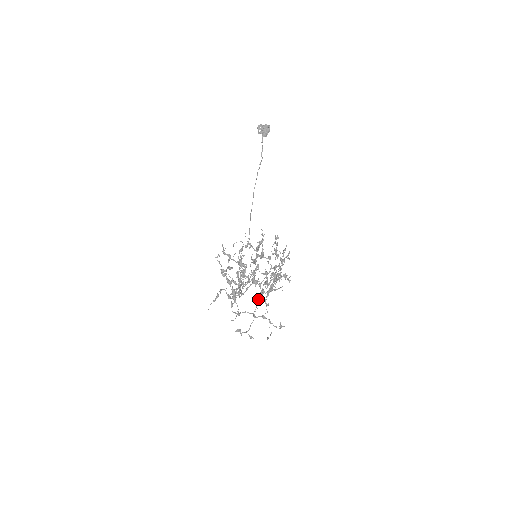
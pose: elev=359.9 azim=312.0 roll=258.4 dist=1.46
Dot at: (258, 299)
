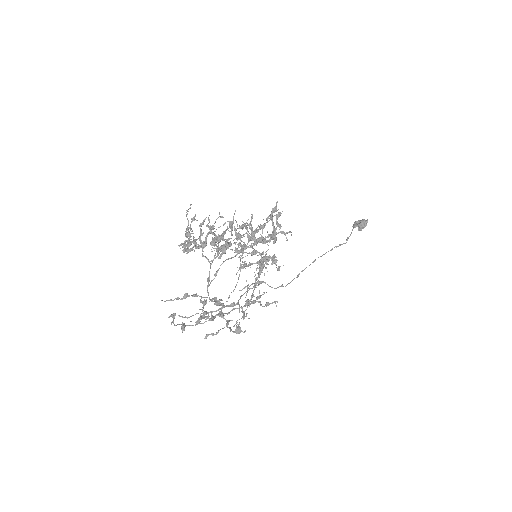
Dot at: (234, 308)
